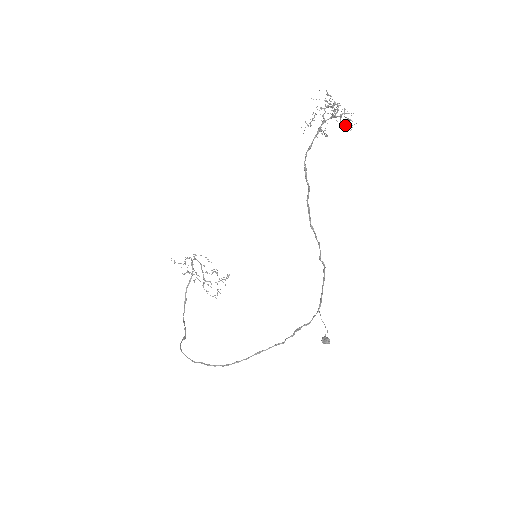
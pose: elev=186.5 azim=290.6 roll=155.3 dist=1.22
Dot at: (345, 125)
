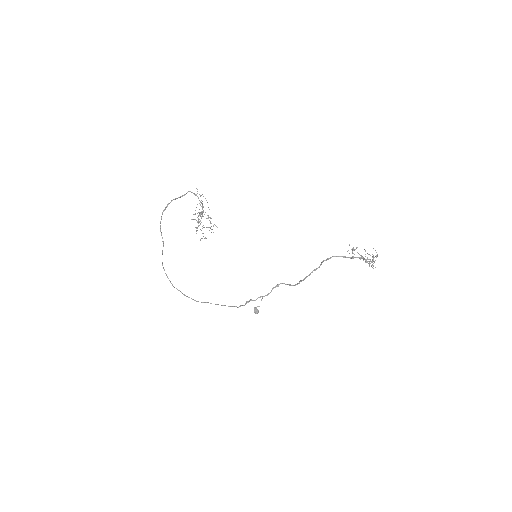
Dot at: occluded
